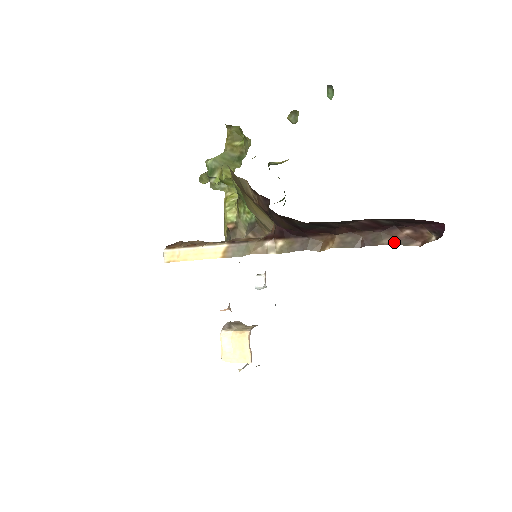
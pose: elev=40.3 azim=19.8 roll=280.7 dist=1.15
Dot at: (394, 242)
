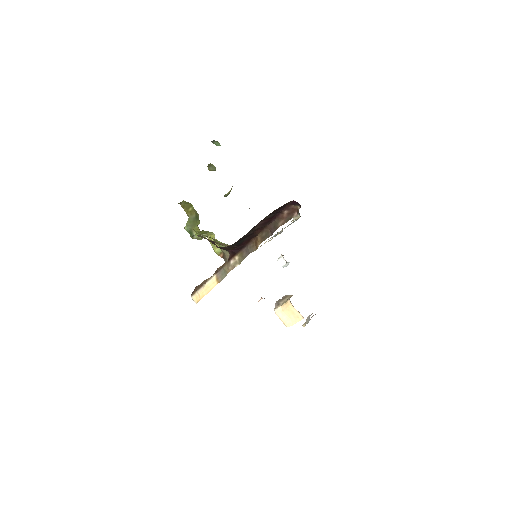
Dot at: (284, 221)
